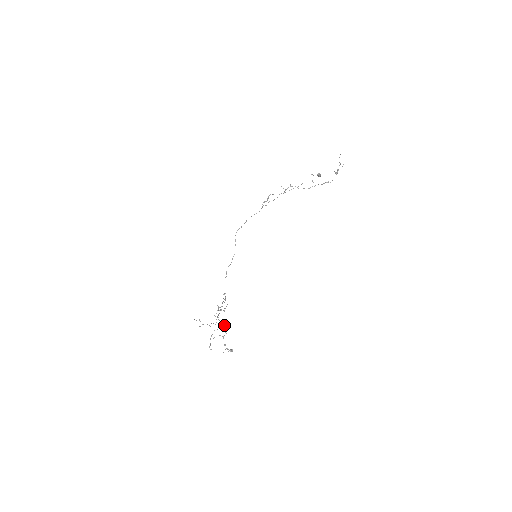
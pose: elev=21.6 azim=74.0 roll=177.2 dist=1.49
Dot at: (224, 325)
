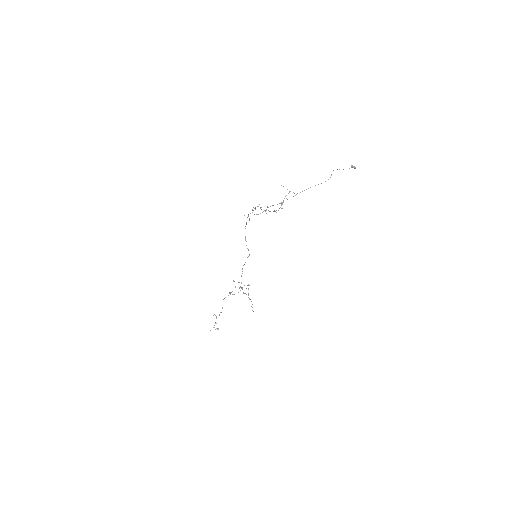
Dot at: (222, 307)
